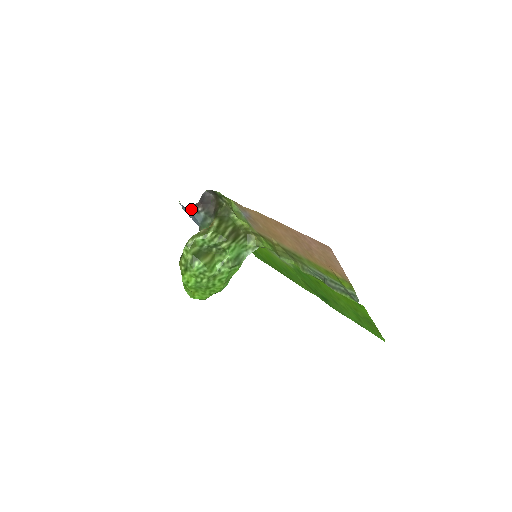
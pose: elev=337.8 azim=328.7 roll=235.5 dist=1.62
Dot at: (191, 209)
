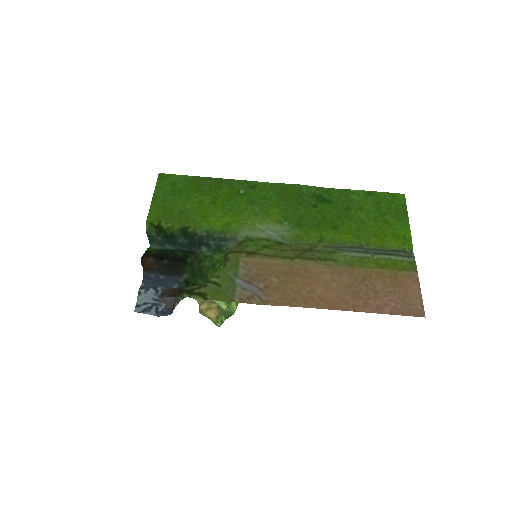
Dot at: (170, 313)
